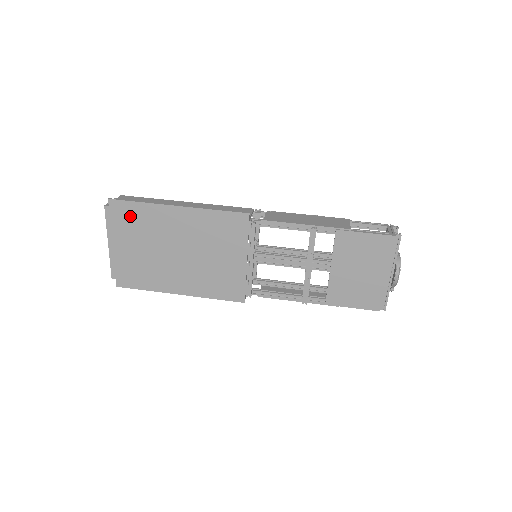
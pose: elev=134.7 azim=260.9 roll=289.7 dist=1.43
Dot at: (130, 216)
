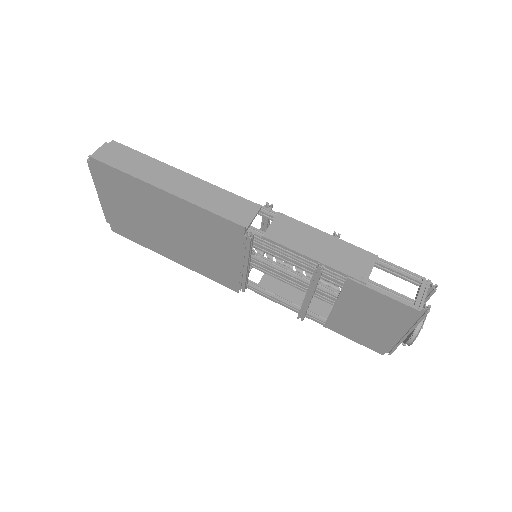
Dot at: (114, 180)
